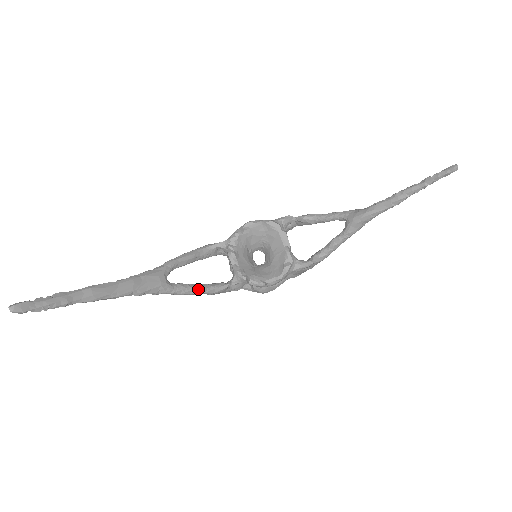
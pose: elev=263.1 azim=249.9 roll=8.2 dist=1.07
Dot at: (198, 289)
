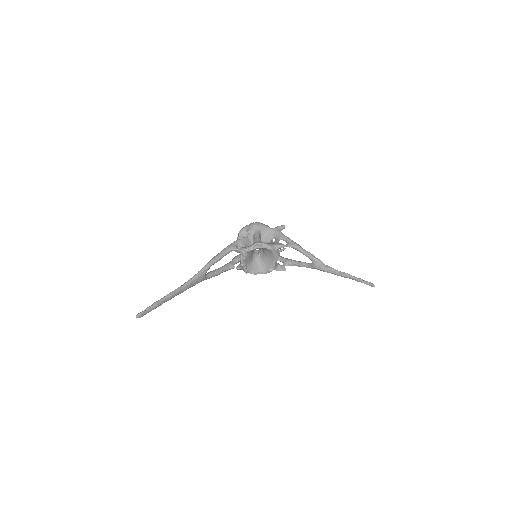
Dot at: (219, 274)
